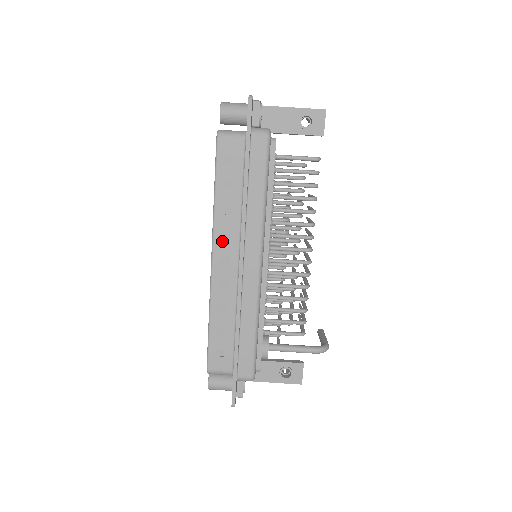
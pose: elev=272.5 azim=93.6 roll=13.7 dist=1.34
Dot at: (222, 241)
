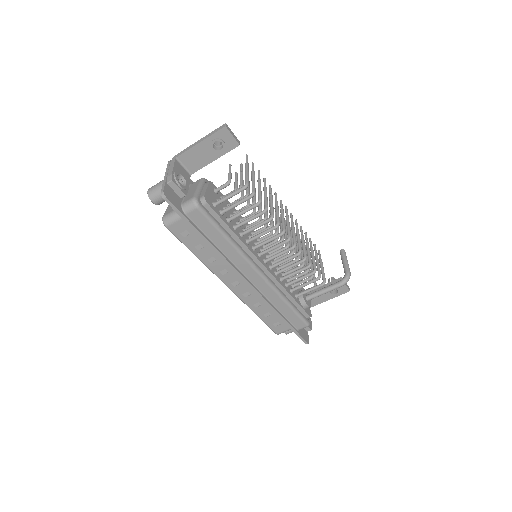
Dot at: (225, 276)
